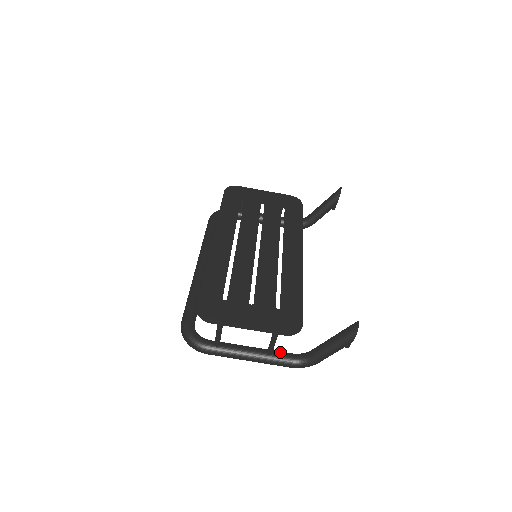
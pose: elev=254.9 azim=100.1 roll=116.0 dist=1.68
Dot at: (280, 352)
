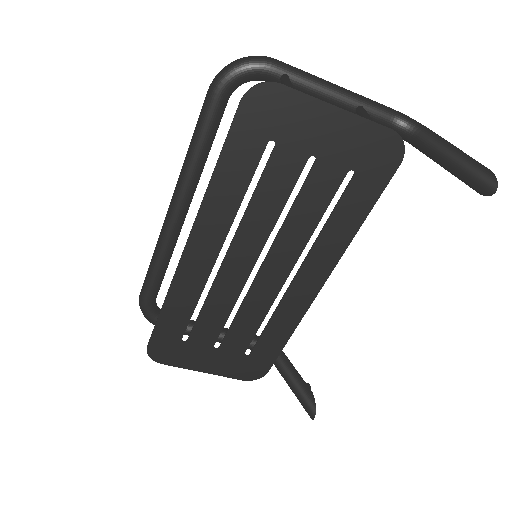
Dot at: occluded
